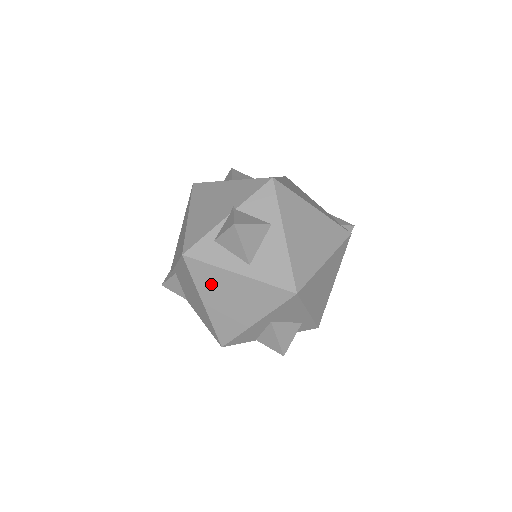
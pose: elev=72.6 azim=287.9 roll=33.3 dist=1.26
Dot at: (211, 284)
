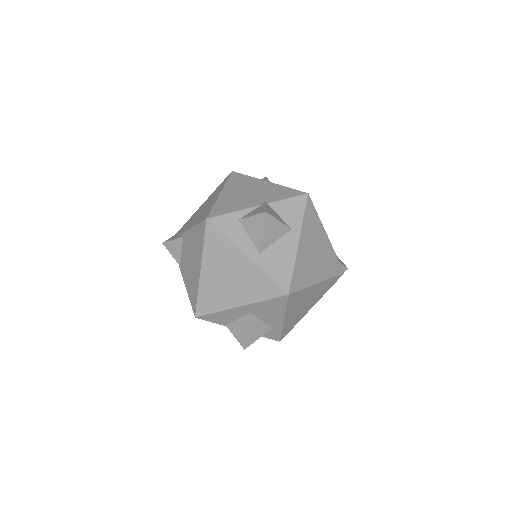
Dot at: (218, 255)
